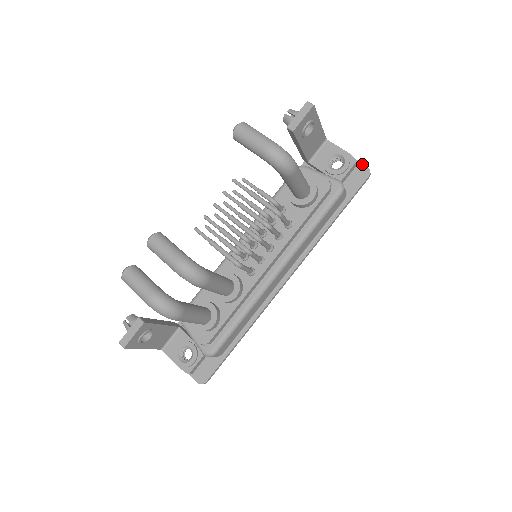
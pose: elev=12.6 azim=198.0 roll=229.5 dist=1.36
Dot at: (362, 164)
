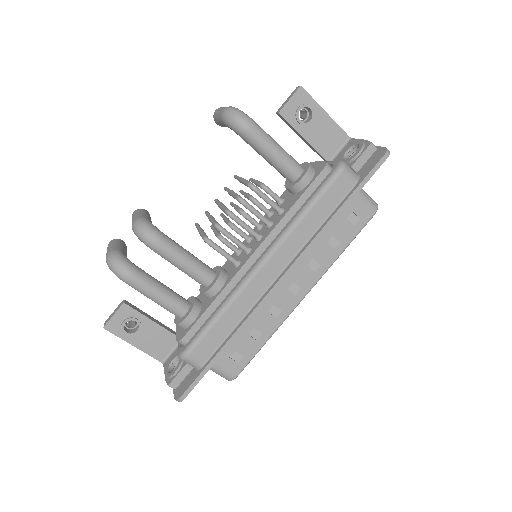
Dot at: (381, 147)
